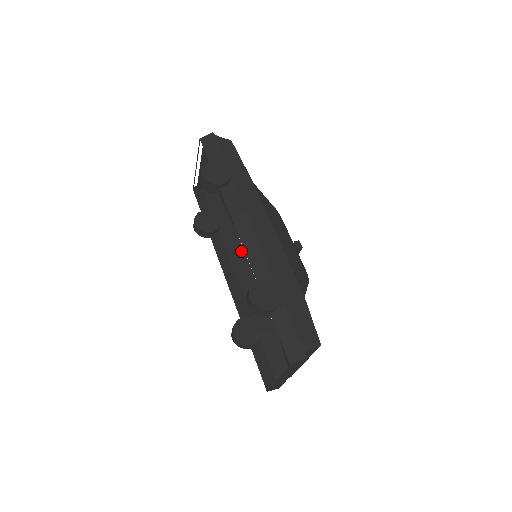
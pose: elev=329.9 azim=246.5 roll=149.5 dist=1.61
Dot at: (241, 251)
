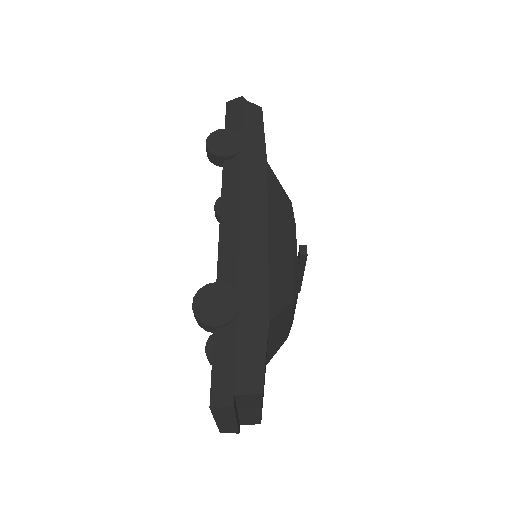
Dot at: occluded
